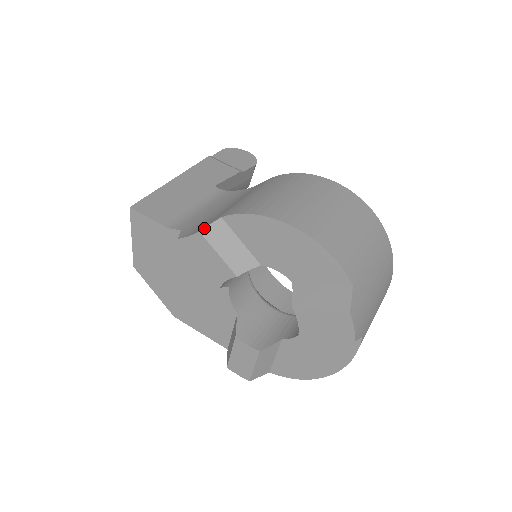
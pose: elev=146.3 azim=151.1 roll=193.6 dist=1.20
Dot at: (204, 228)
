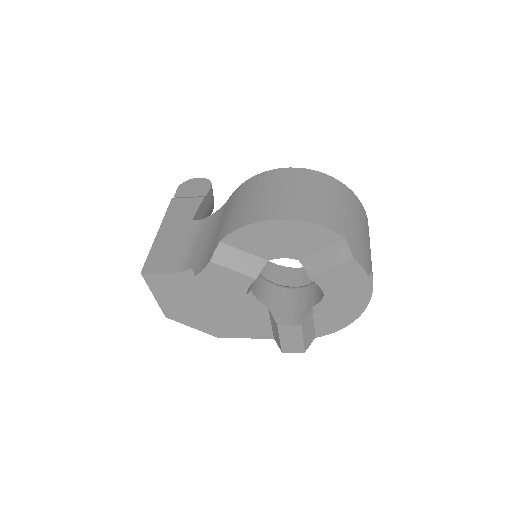
Dot at: (212, 257)
